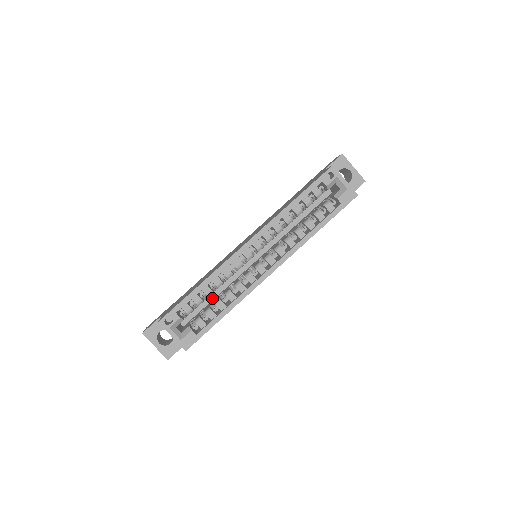
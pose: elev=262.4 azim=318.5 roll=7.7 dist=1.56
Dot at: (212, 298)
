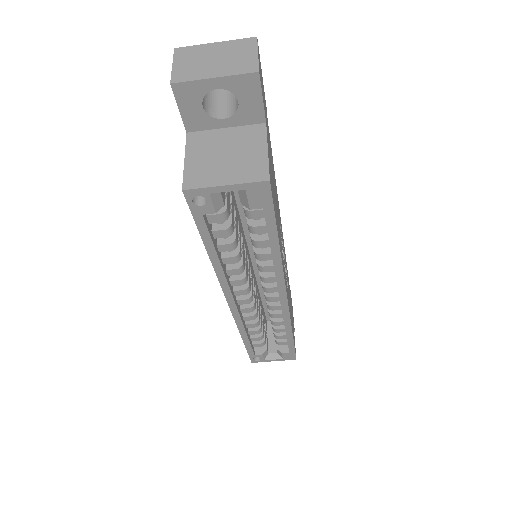
Dot at: occluded
